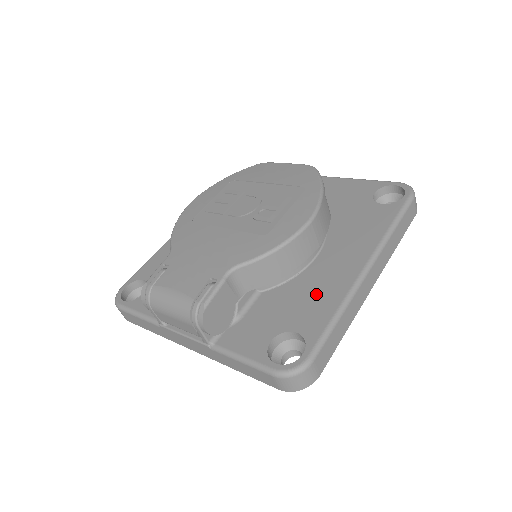
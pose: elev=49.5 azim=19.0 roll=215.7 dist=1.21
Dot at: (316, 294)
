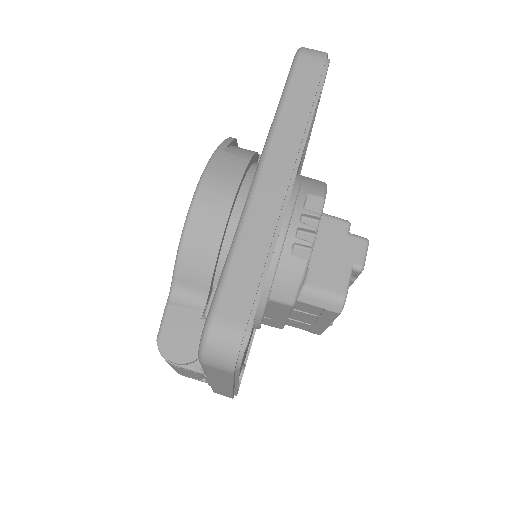
Dot at: occluded
